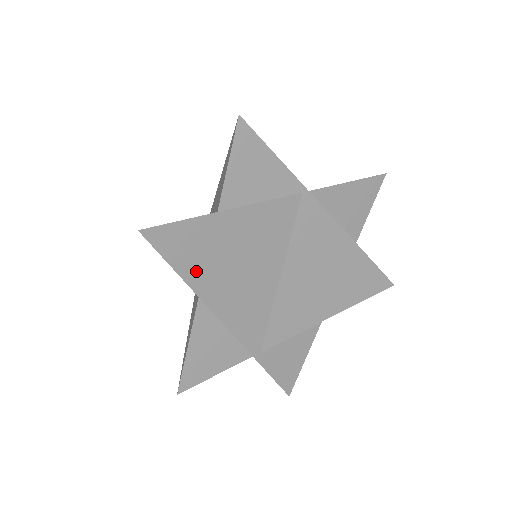
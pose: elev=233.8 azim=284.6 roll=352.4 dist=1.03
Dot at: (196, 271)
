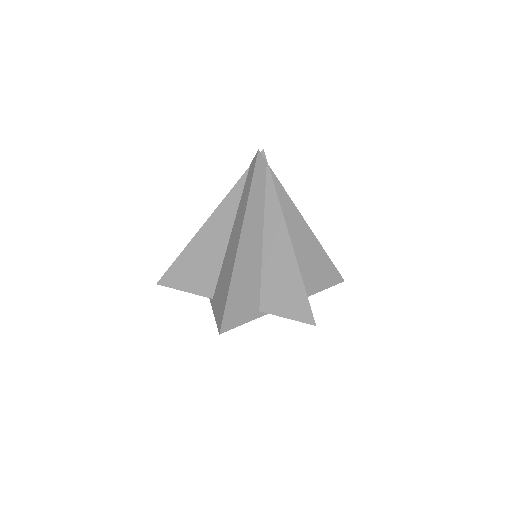
Dot at: occluded
